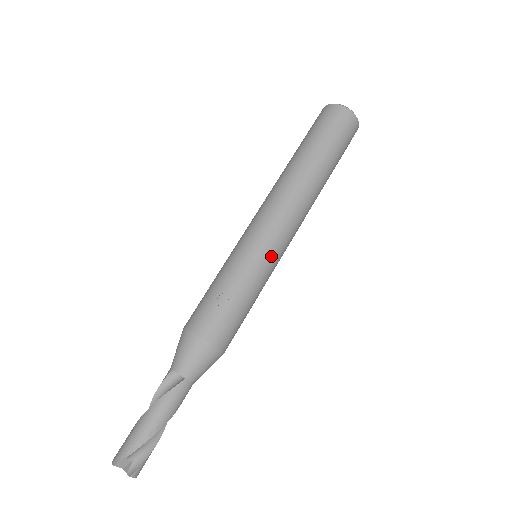
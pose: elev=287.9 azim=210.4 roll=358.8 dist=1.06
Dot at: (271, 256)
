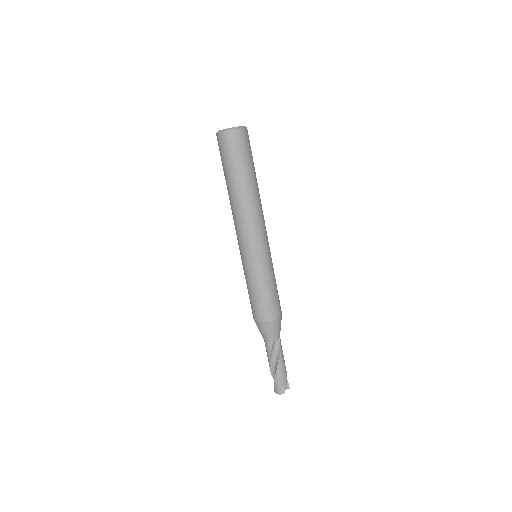
Dot at: occluded
